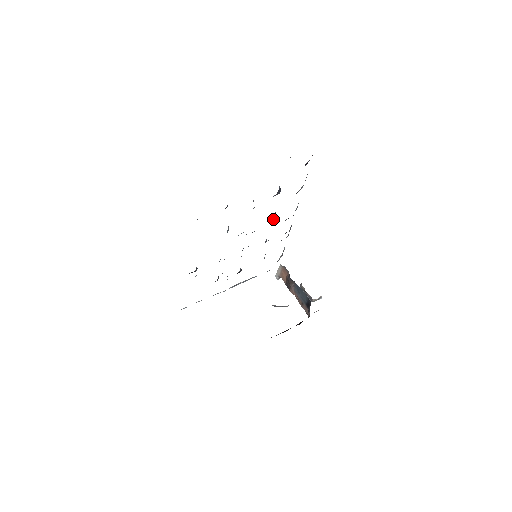
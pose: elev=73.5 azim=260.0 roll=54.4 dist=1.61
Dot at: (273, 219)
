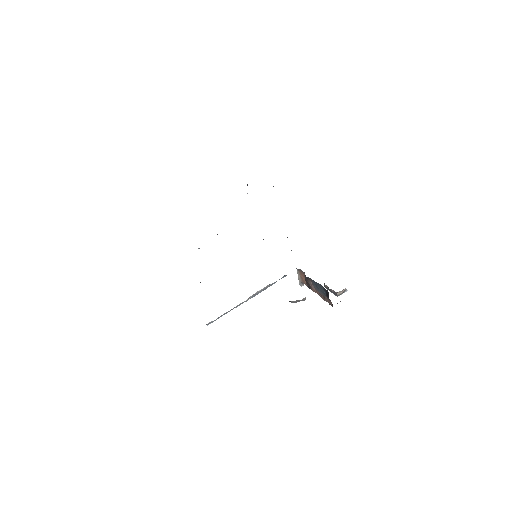
Dot at: occluded
